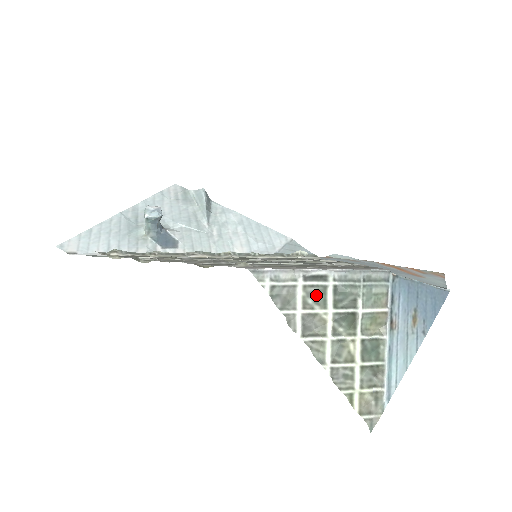
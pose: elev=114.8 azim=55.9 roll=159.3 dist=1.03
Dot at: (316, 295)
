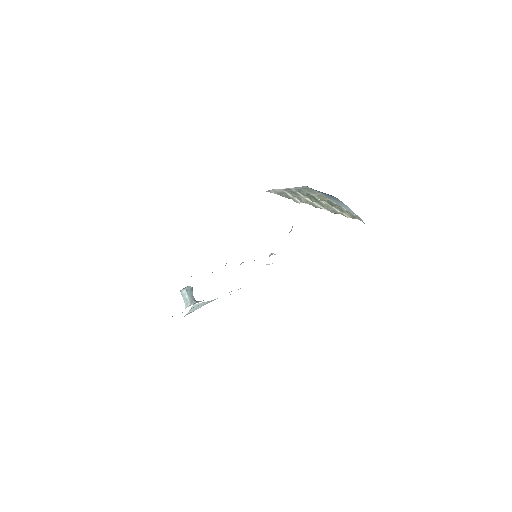
Dot at: (294, 193)
